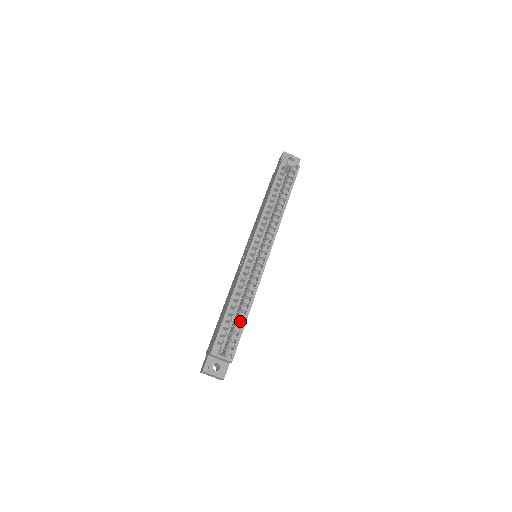
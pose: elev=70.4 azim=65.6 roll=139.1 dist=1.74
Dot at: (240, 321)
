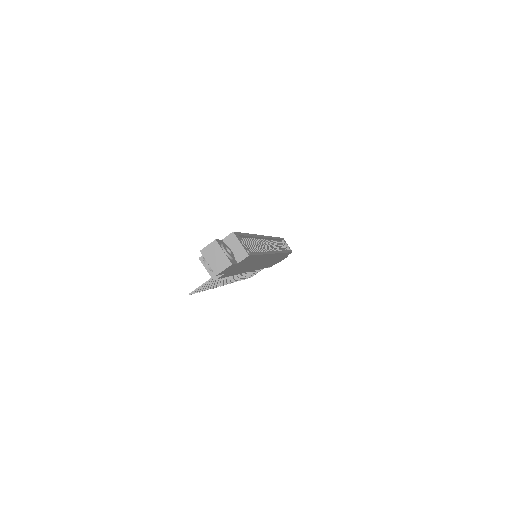
Dot at: (254, 251)
